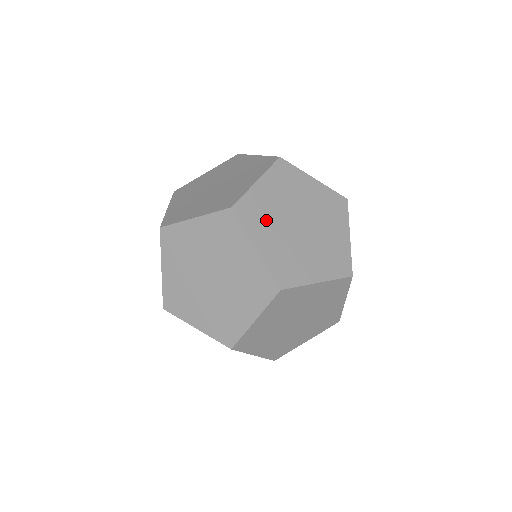
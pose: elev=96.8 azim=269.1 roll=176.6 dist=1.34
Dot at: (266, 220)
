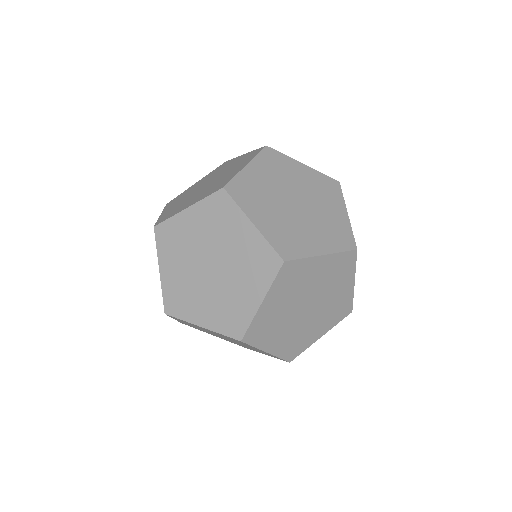
Dot at: (274, 327)
